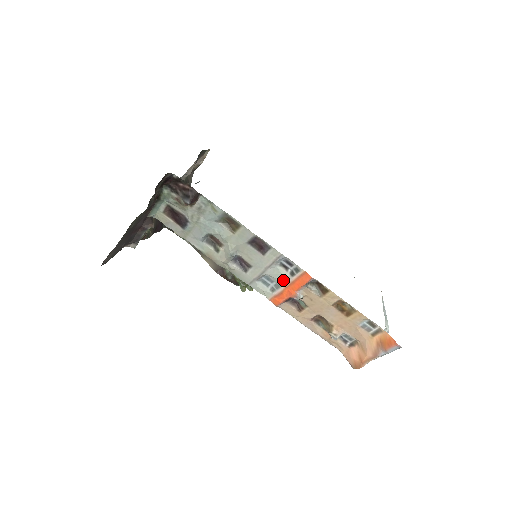
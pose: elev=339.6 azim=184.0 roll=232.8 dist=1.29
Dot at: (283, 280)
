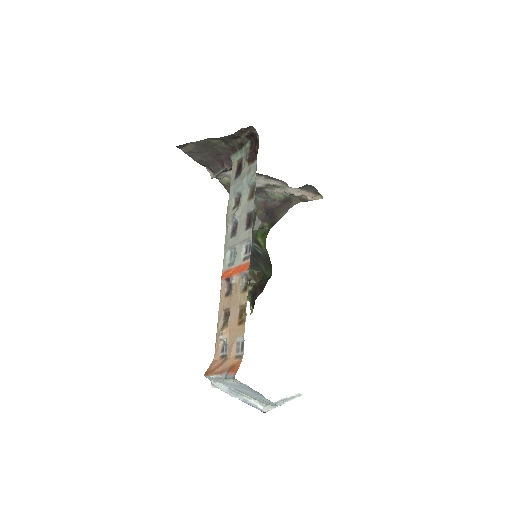
Dot at: (238, 260)
